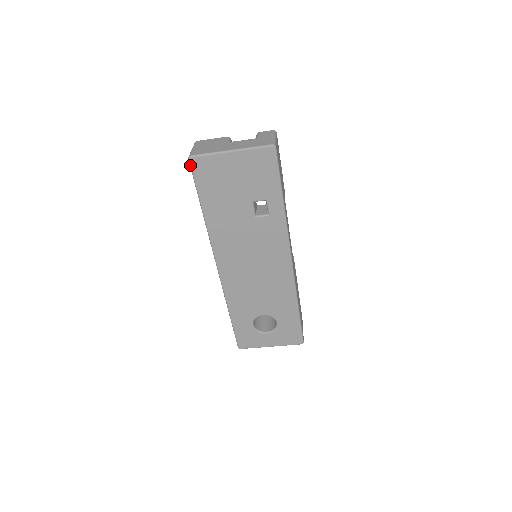
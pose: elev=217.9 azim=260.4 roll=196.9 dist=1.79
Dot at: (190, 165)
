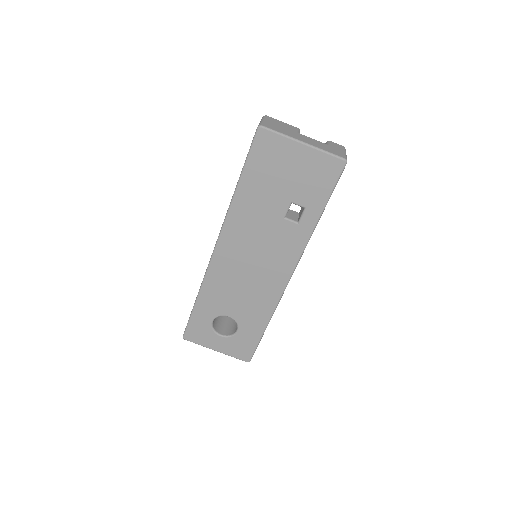
Dot at: (255, 134)
